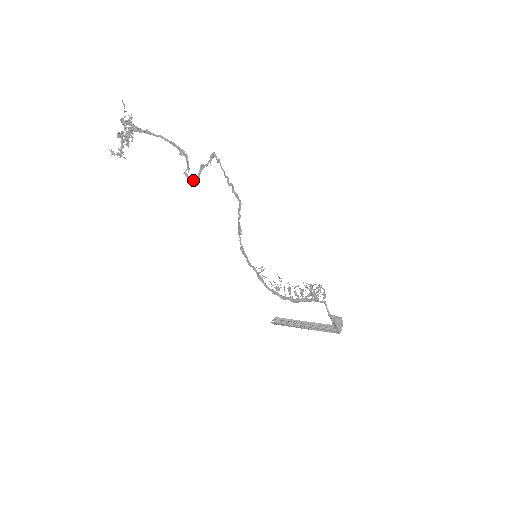
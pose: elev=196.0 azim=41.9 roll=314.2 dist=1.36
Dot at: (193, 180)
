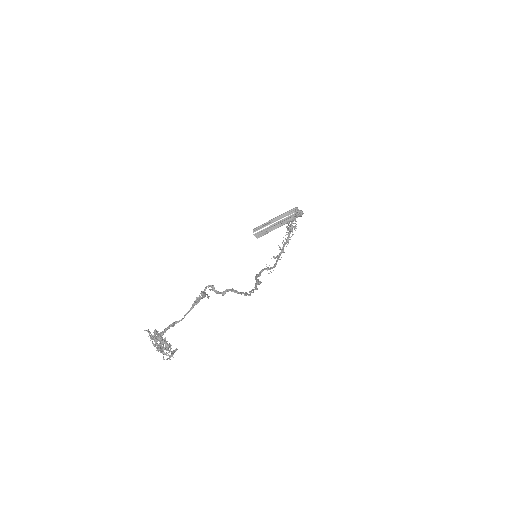
Dot at: (210, 290)
